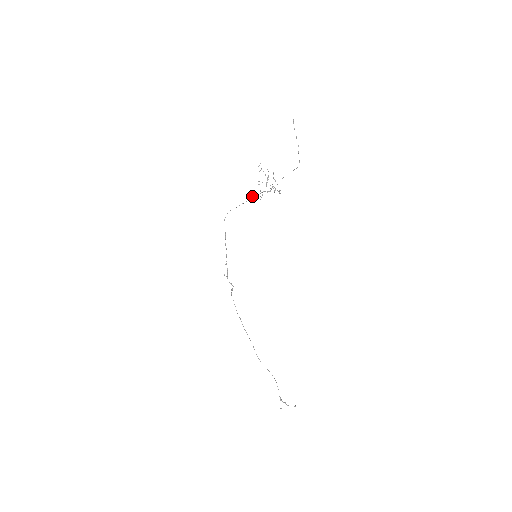
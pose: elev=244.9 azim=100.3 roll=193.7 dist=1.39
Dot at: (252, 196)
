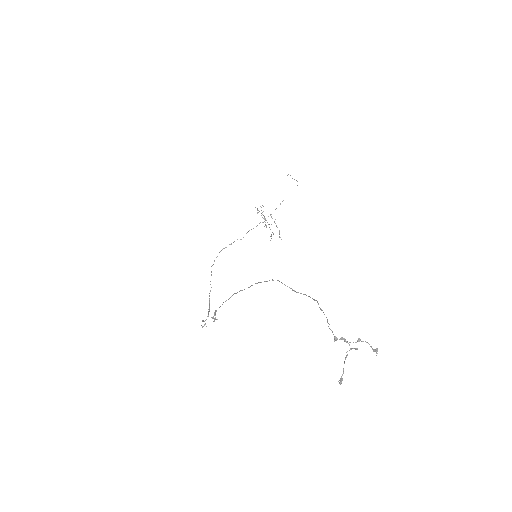
Dot at: (249, 230)
